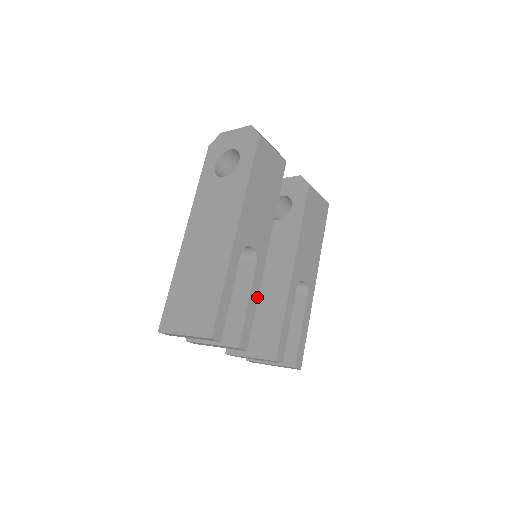
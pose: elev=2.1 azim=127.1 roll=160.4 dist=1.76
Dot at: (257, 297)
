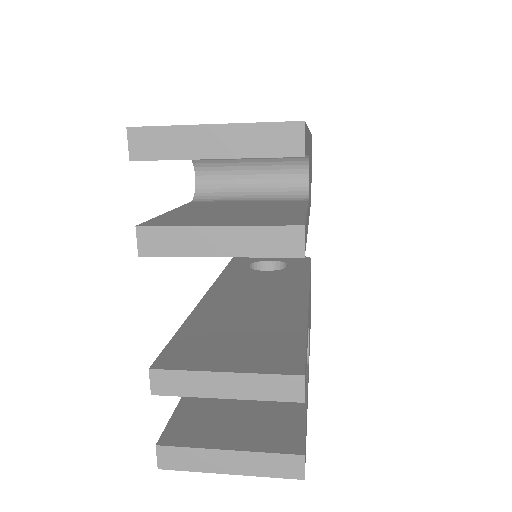
Dot at: (307, 230)
